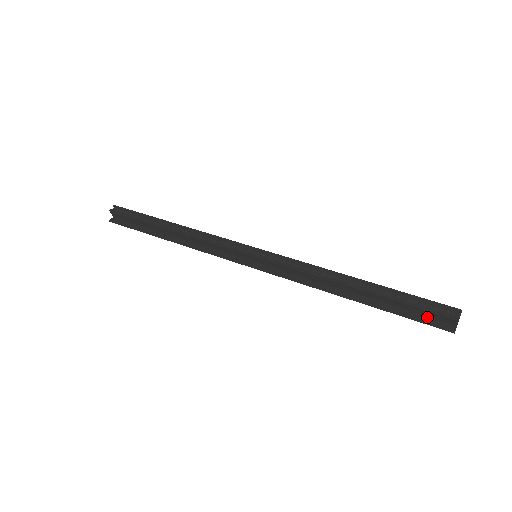
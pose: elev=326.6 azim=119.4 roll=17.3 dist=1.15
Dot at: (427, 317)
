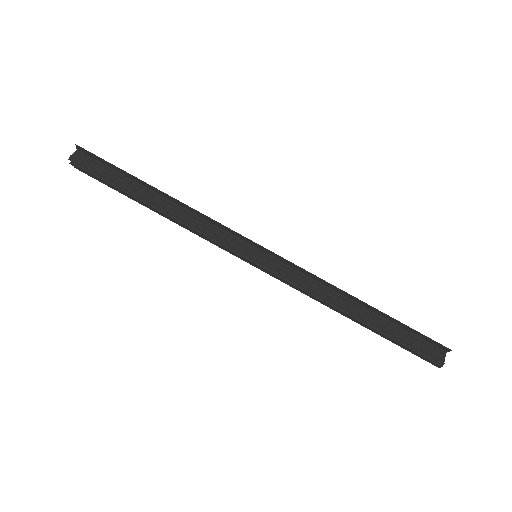
Dot at: occluded
